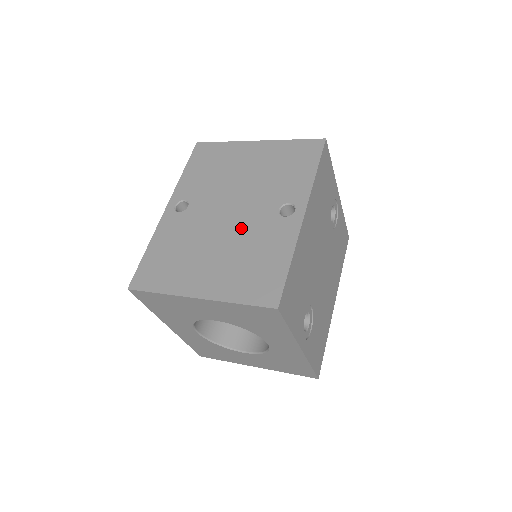
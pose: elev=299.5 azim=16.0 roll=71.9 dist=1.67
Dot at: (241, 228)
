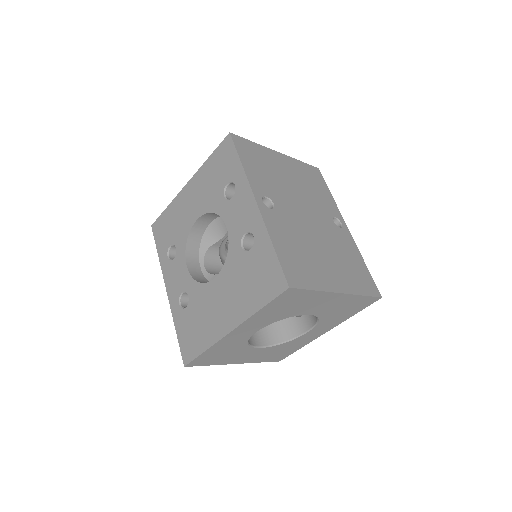
Dot at: (324, 233)
